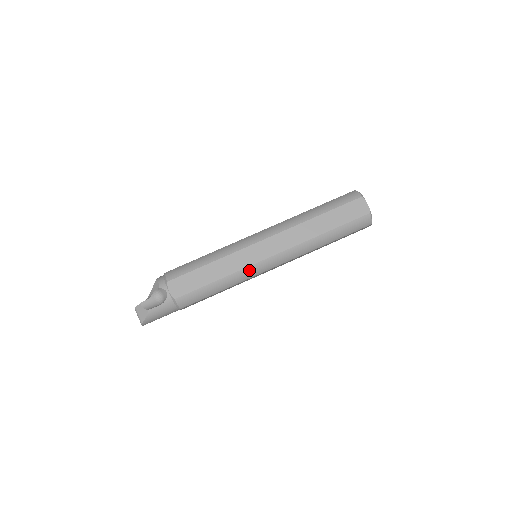
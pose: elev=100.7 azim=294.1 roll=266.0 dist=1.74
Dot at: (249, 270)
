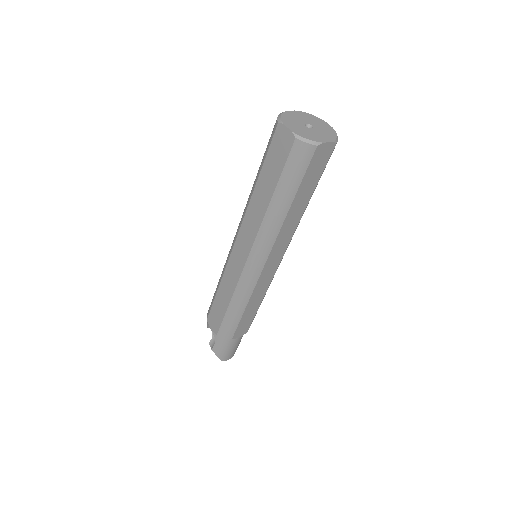
Dot at: (243, 282)
